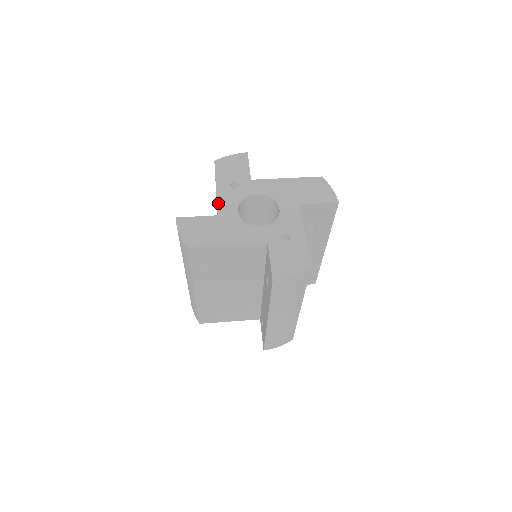
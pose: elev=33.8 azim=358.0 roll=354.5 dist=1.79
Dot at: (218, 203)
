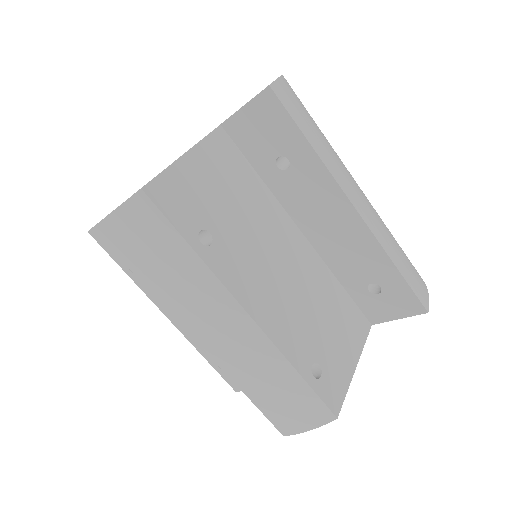
Dot at: occluded
